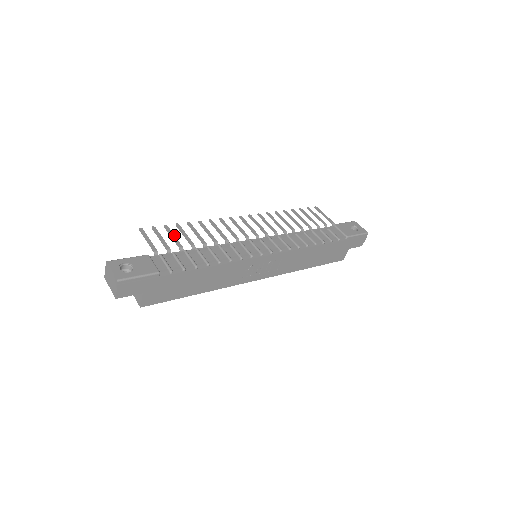
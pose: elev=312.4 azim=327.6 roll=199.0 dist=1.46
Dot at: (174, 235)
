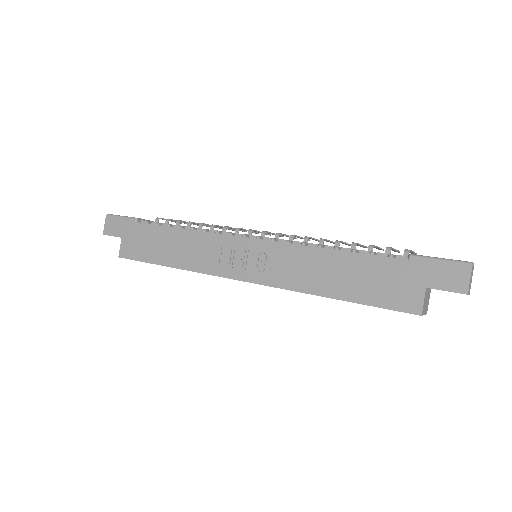
Dot at: occluded
